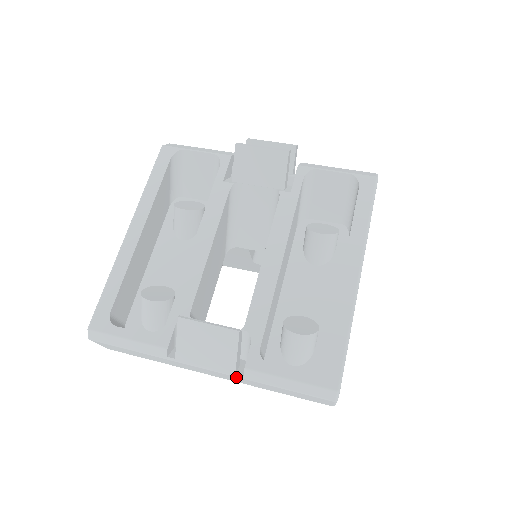
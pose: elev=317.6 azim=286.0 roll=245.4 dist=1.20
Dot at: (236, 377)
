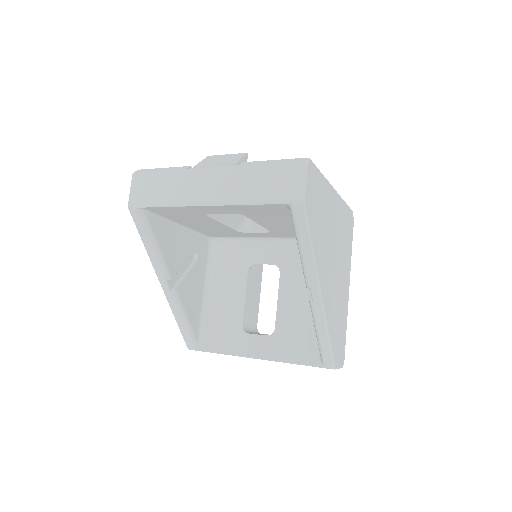
Dot at: (233, 169)
